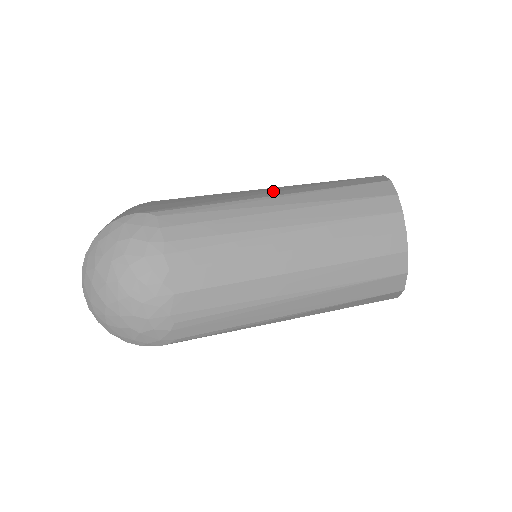
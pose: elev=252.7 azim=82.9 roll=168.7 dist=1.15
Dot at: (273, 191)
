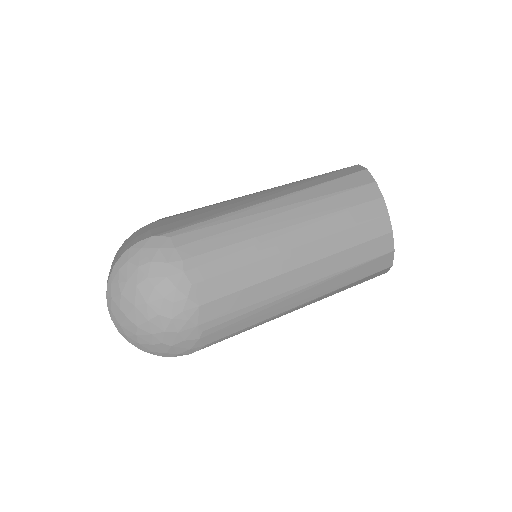
Dot at: (265, 195)
